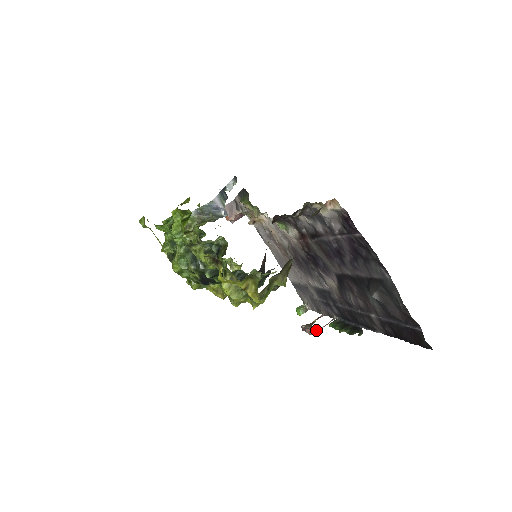
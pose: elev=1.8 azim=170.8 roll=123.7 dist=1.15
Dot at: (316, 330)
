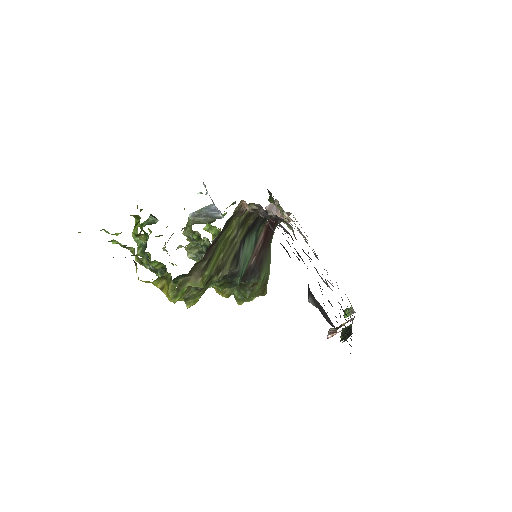
Dot at: (332, 334)
